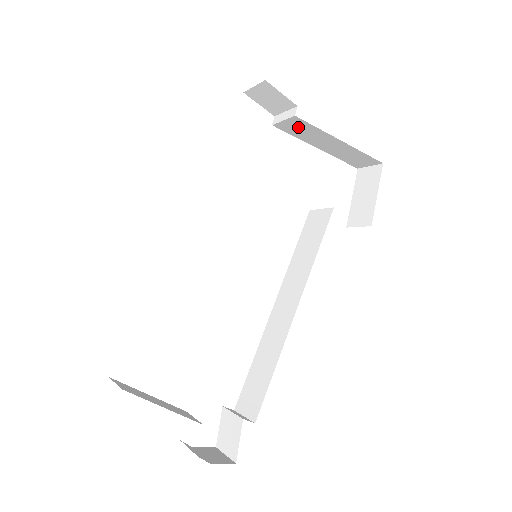
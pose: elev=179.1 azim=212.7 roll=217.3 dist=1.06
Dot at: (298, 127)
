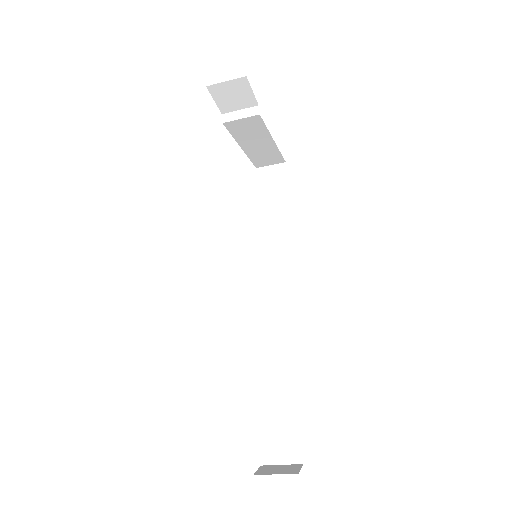
Dot at: (248, 126)
